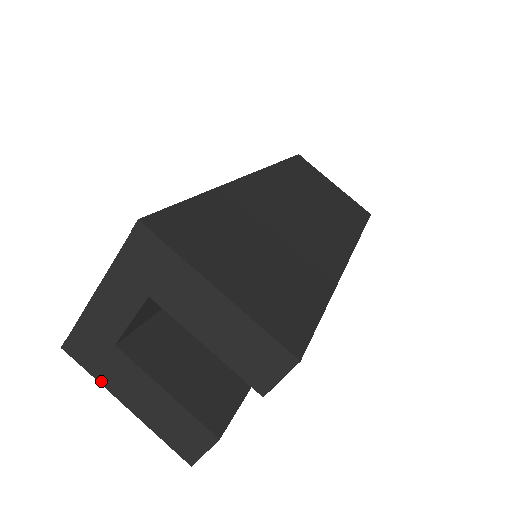
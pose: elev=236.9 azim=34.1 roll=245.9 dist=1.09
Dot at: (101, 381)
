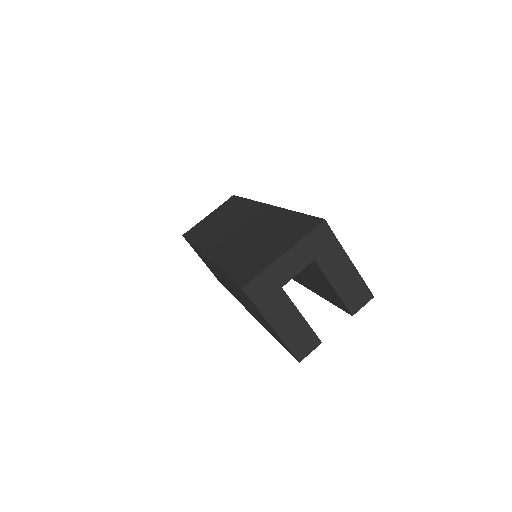
Dot at: (262, 311)
